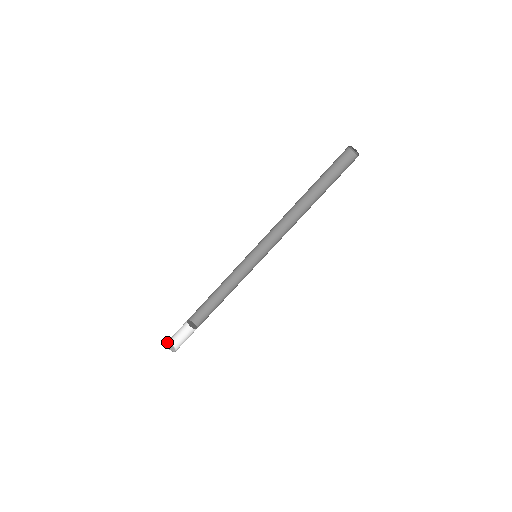
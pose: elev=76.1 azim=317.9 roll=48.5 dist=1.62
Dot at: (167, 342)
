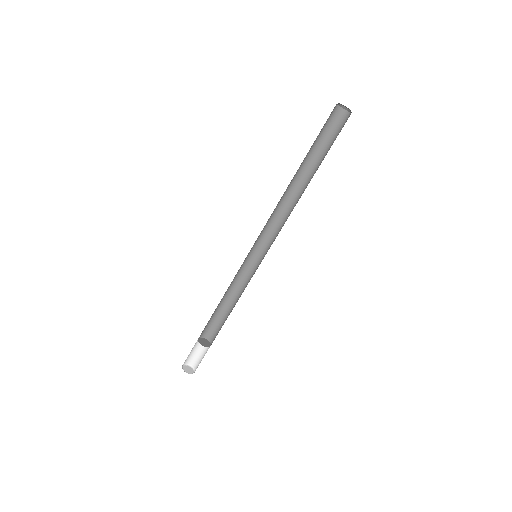
Dot at: (183, 364)
